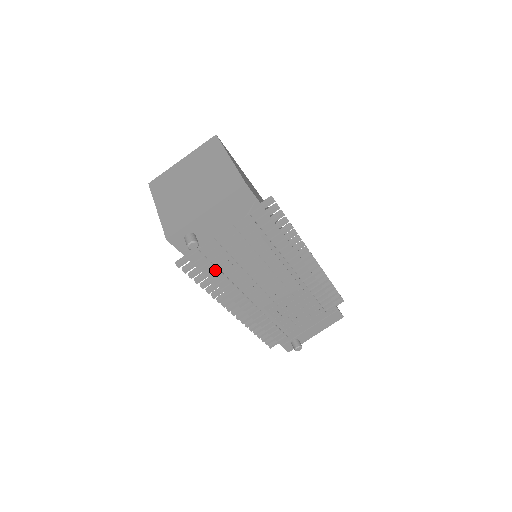
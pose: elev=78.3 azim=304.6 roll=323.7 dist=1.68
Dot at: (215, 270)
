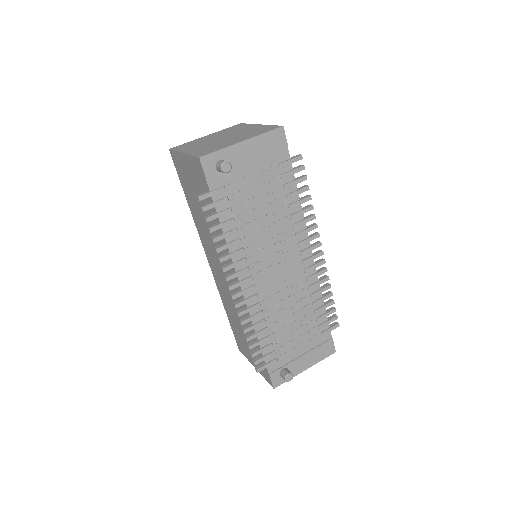
Dot at: (232, 221)
